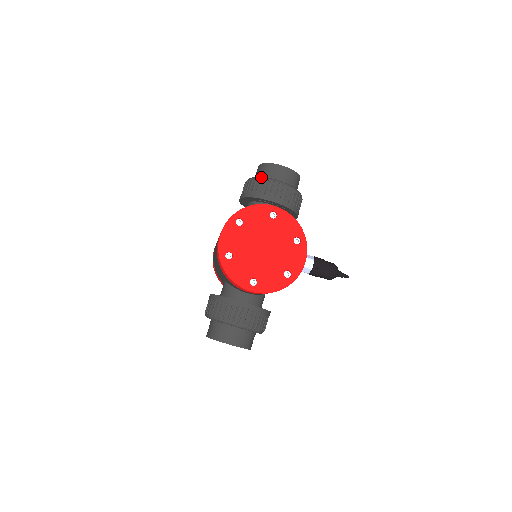
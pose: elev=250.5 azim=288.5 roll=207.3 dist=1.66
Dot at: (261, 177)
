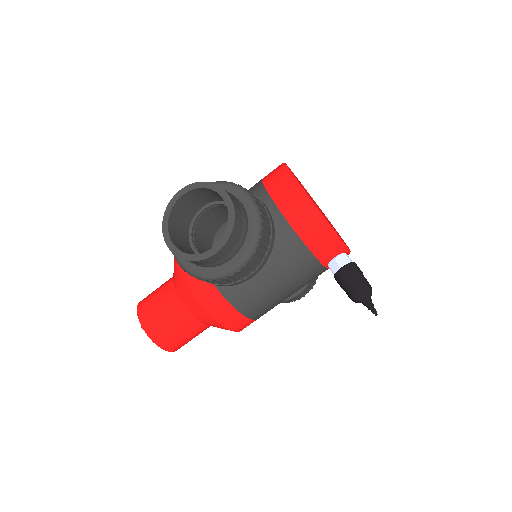
Dot at: occluded
